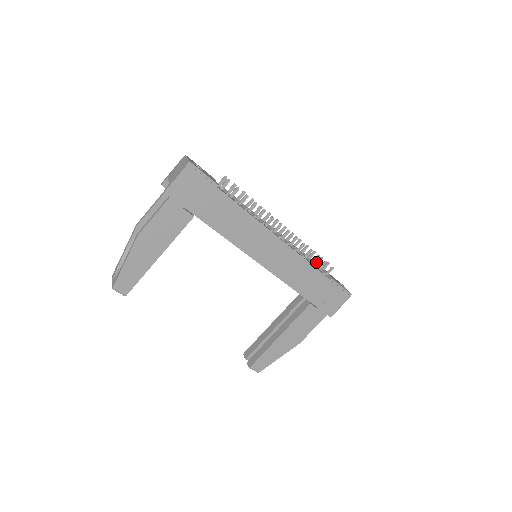
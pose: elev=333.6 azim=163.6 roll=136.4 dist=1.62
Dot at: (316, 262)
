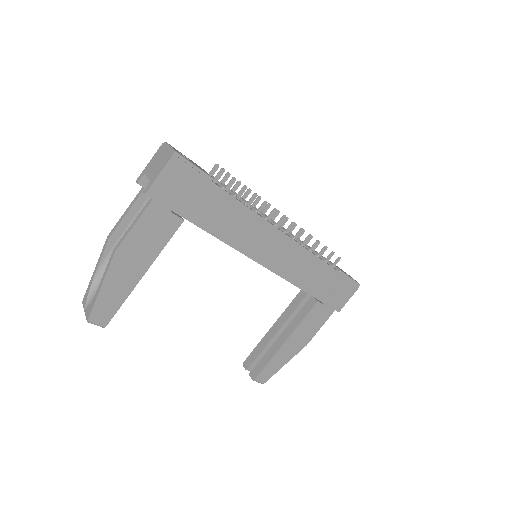
Dot at: occluded
